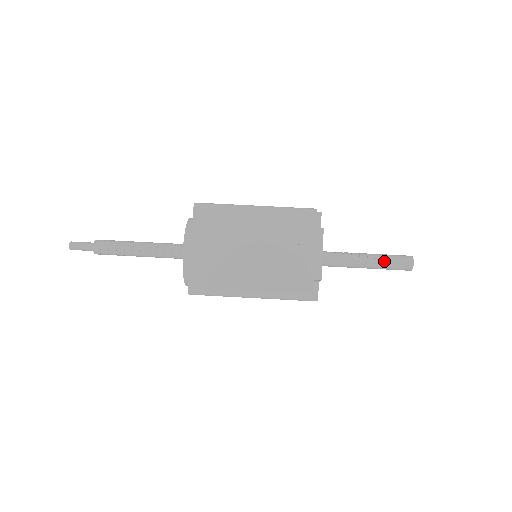
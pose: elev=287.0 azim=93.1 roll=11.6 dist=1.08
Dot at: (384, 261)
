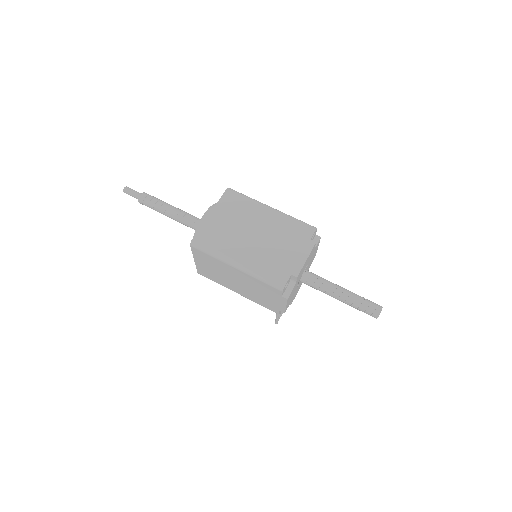
Dot at: (357, 298)
